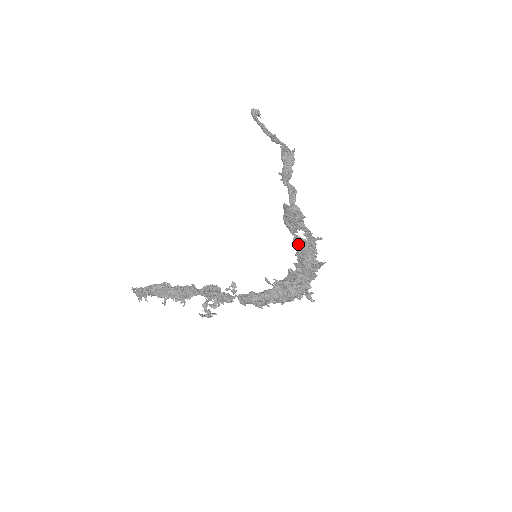
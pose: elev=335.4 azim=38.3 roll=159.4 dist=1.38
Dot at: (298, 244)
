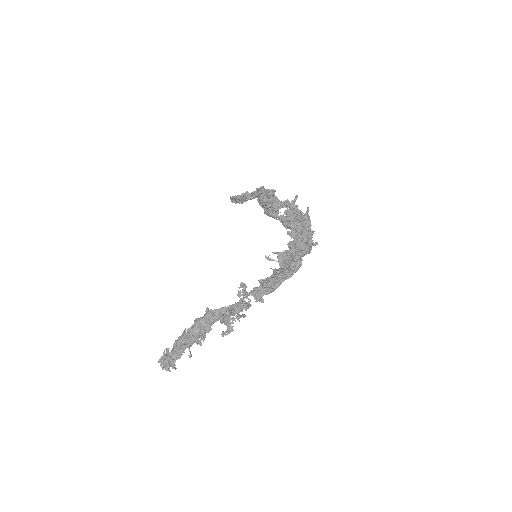
Dot at: occluded
